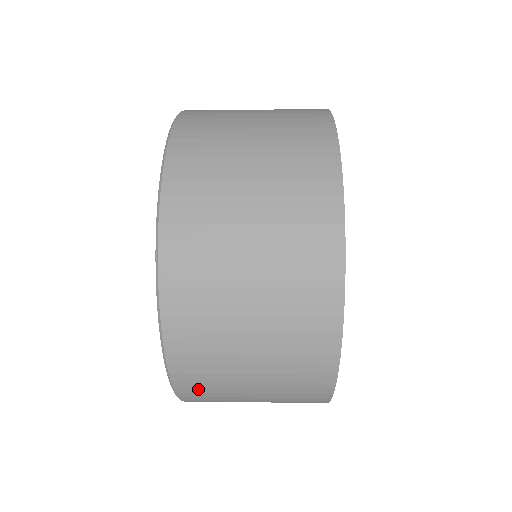
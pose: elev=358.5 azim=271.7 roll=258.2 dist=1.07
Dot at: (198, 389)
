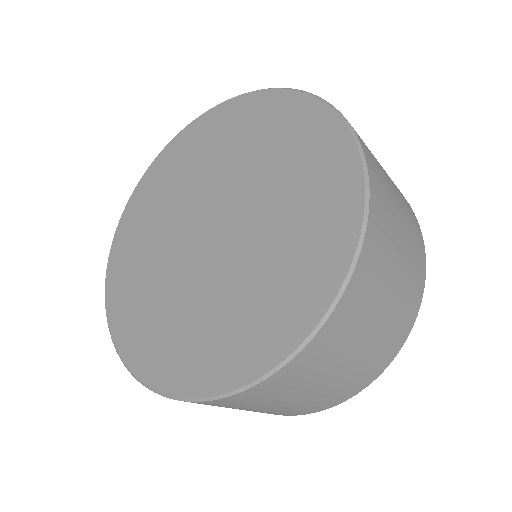
Dot at: (379, 193)
